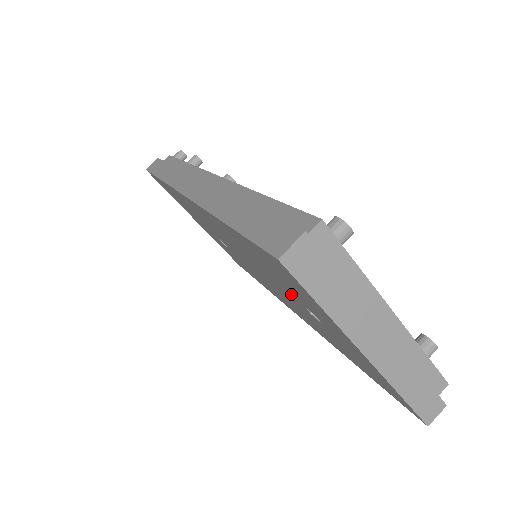
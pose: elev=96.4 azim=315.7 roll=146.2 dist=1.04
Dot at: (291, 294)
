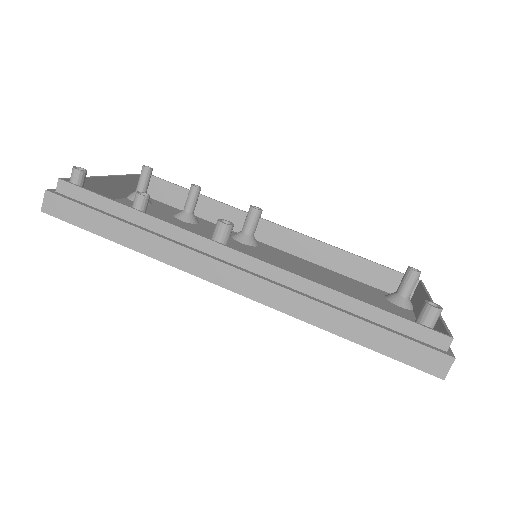
Dot at: occluded
